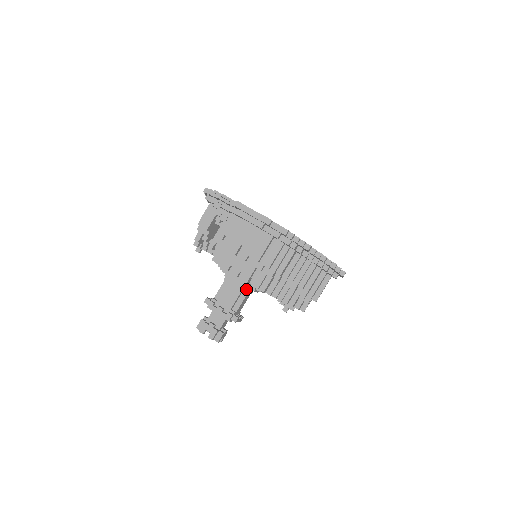
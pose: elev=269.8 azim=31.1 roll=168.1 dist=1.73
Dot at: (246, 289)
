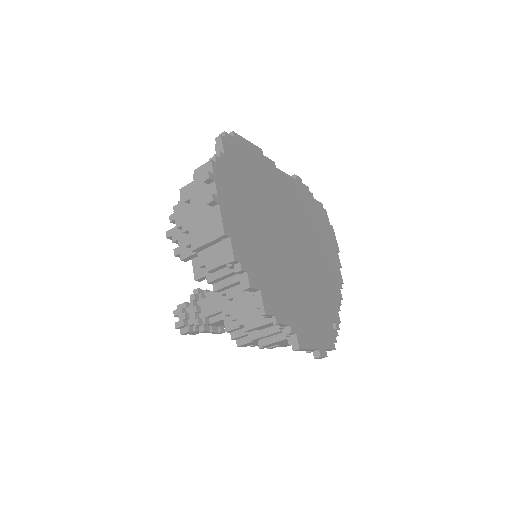
Dot at: occluded
